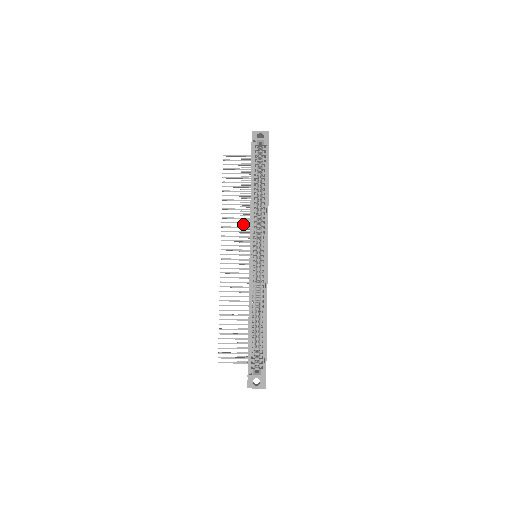
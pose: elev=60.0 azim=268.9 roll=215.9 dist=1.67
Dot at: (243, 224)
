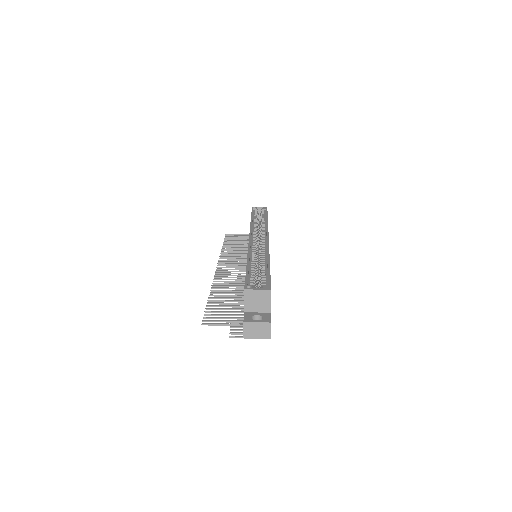
Dot at: occluded
